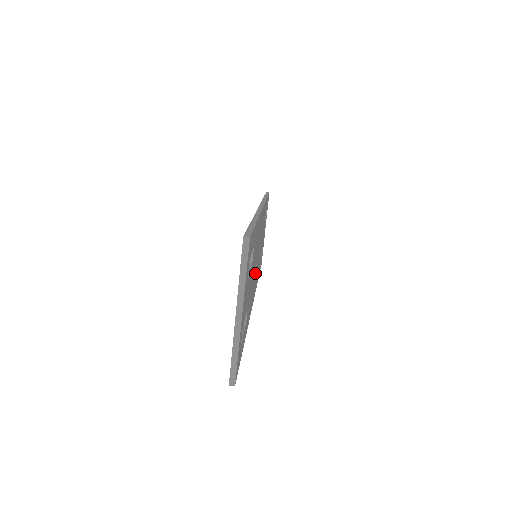
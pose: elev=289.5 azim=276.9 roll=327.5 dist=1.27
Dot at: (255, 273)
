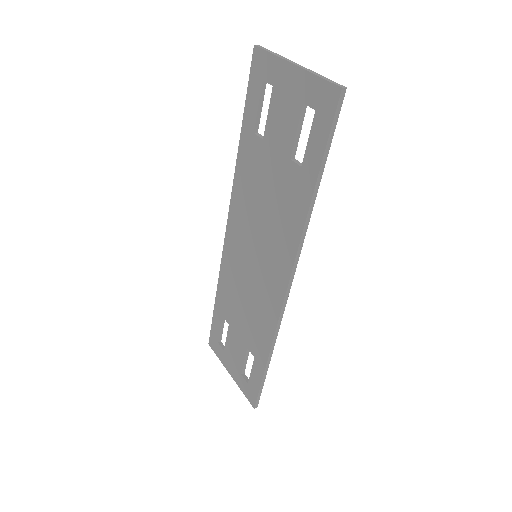
Dot at: occluded
